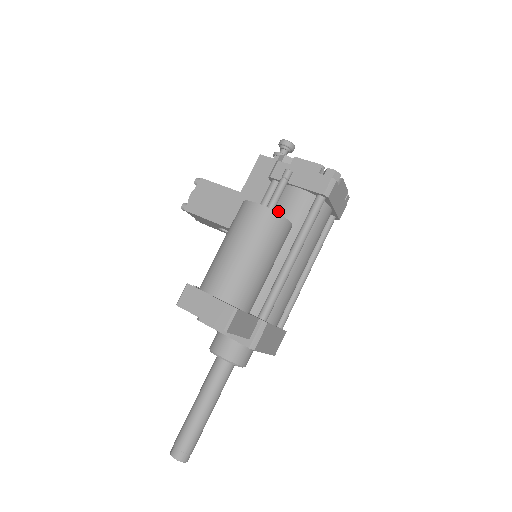
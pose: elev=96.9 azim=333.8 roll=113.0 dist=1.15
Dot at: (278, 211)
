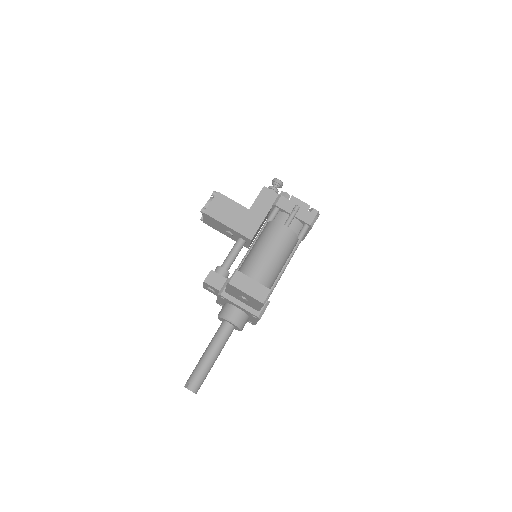
Dot at: occluded
